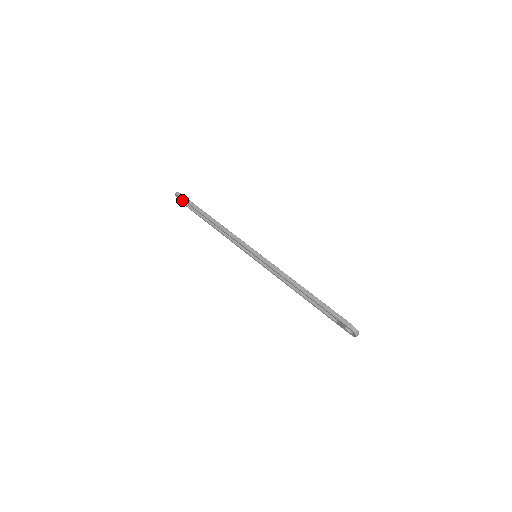
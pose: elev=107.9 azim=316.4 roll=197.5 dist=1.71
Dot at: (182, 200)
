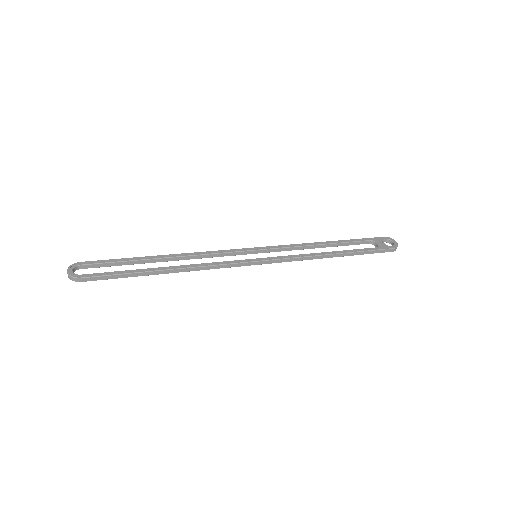
Dot at: (80, 268)
